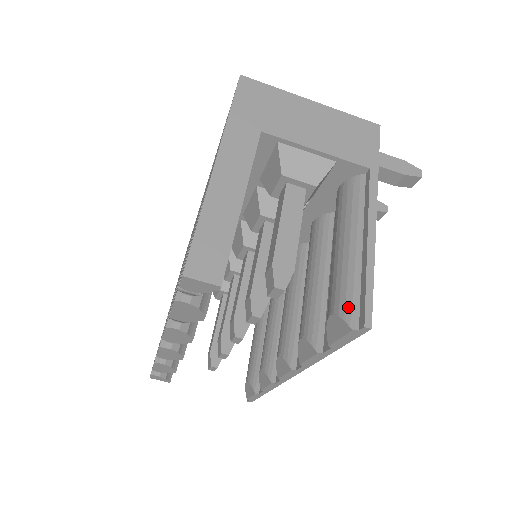
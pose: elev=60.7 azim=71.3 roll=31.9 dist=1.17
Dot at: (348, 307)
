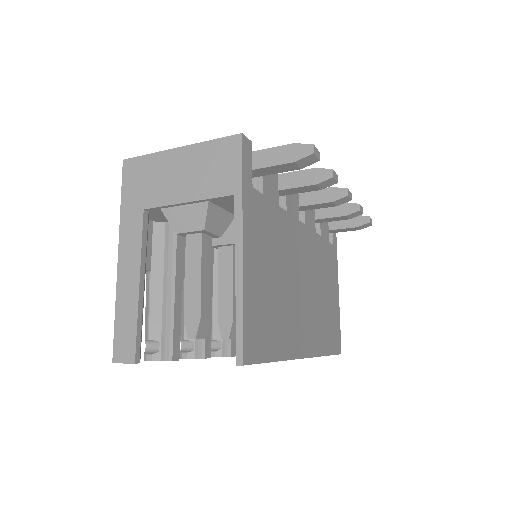
Dot at: occluded
